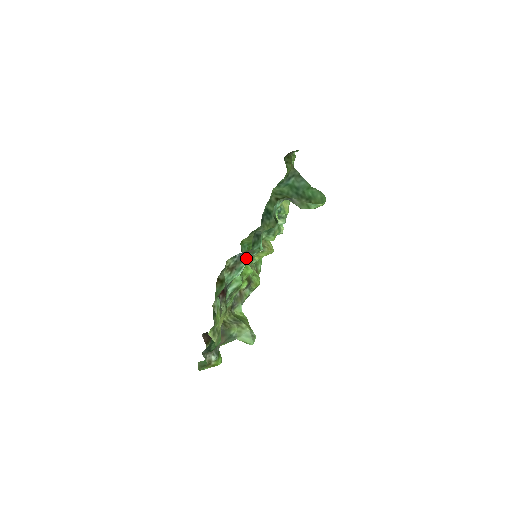
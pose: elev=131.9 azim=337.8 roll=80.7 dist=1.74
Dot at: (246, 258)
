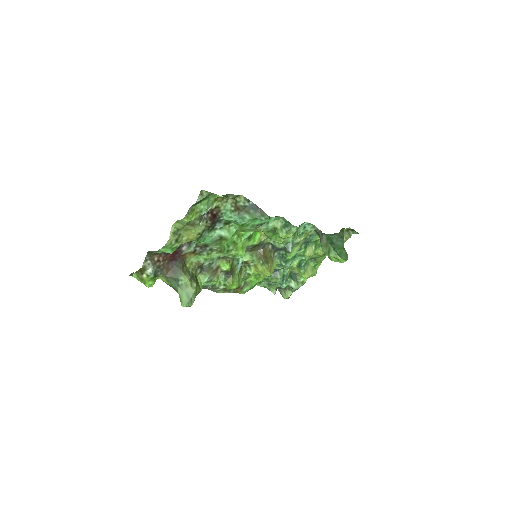
Dot at: (254, 214)
